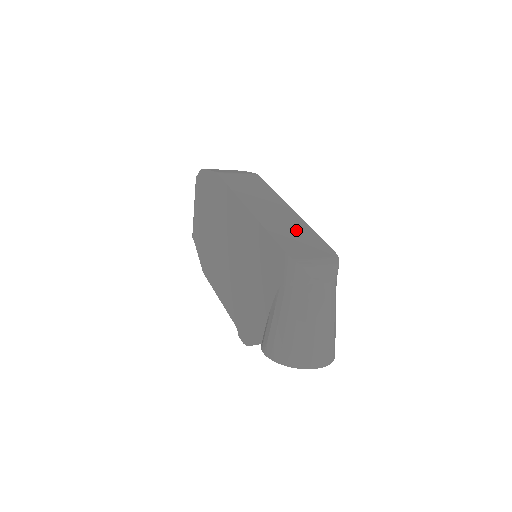
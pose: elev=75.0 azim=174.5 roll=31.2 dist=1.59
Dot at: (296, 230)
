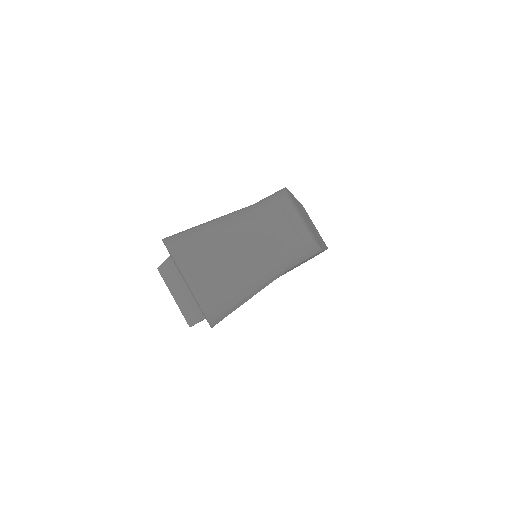
Dot at: occluded
